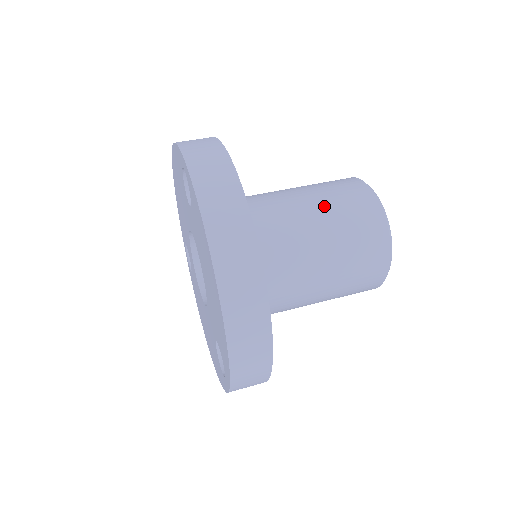
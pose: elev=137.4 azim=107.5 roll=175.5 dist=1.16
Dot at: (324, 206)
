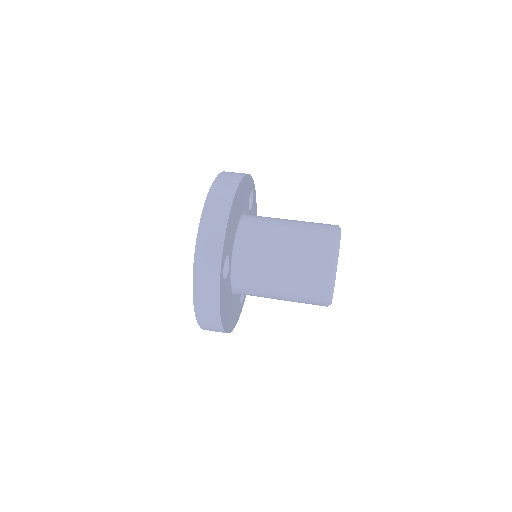
Dot at: occluded
